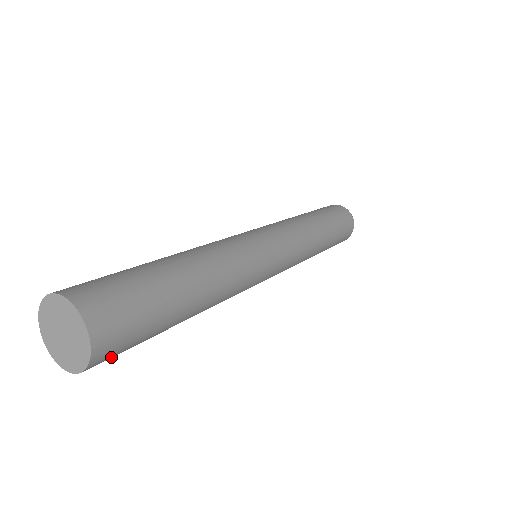
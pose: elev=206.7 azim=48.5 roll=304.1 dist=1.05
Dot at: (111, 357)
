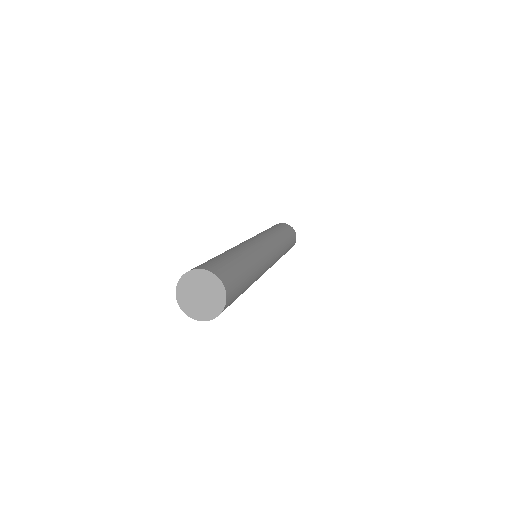
Dot at: occluded
